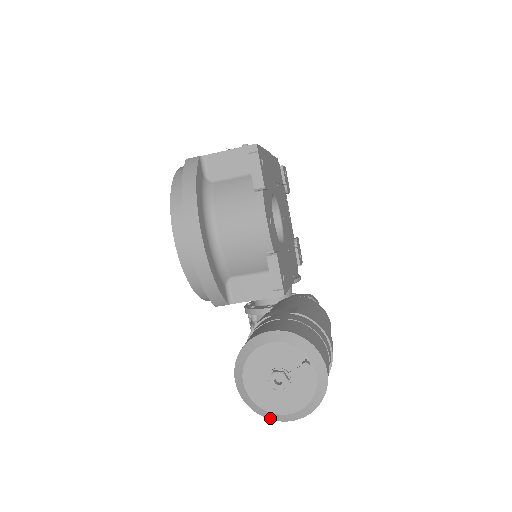
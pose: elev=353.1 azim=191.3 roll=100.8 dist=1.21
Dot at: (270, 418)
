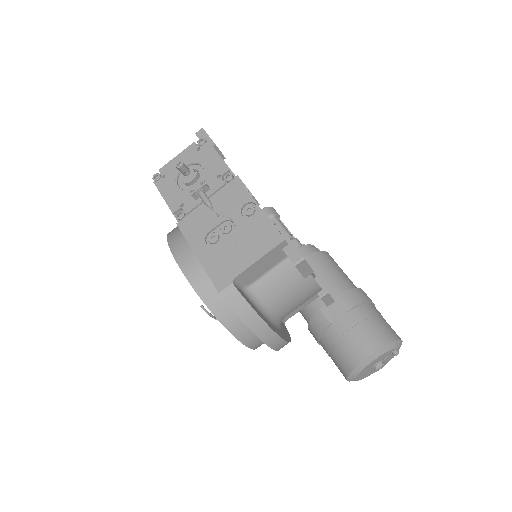
Dot at: occluded
